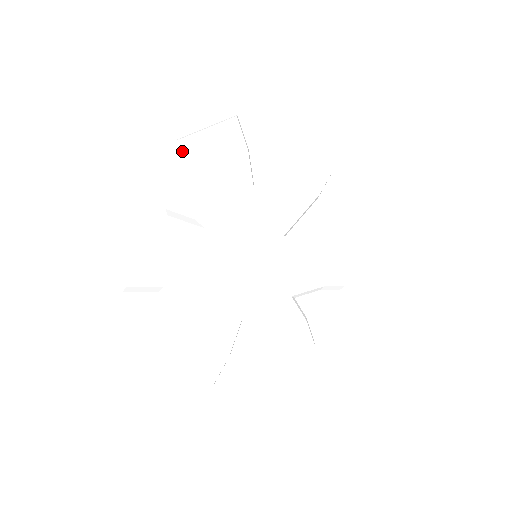
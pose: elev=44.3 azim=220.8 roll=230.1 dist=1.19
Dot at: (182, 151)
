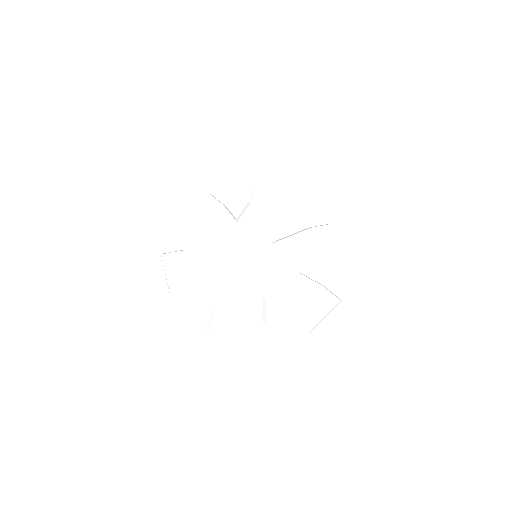
Dot at: (183, 220)
